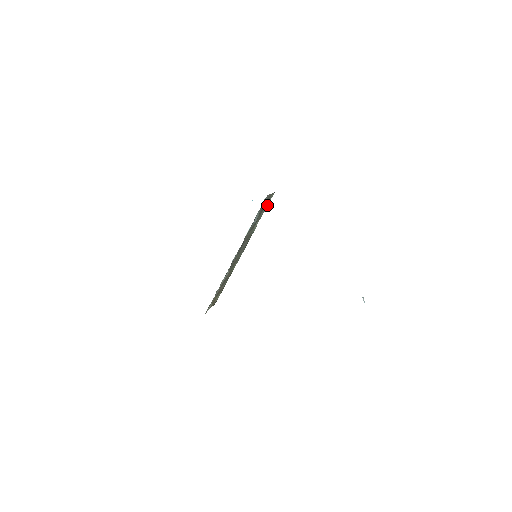
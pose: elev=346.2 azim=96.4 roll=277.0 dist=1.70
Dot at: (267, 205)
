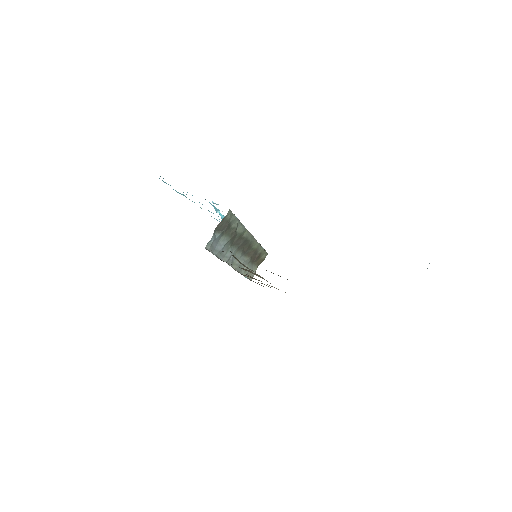
Dot at: (233, 217)
